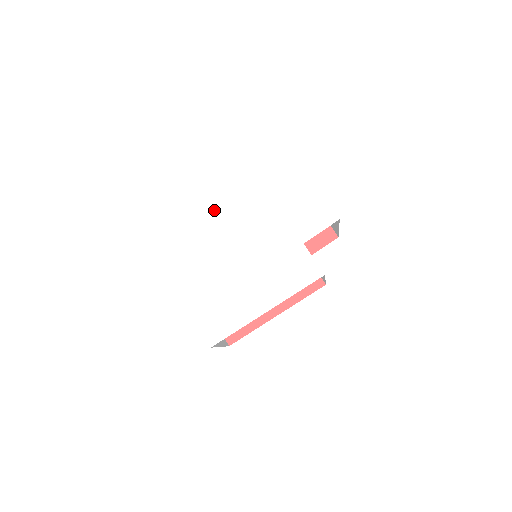
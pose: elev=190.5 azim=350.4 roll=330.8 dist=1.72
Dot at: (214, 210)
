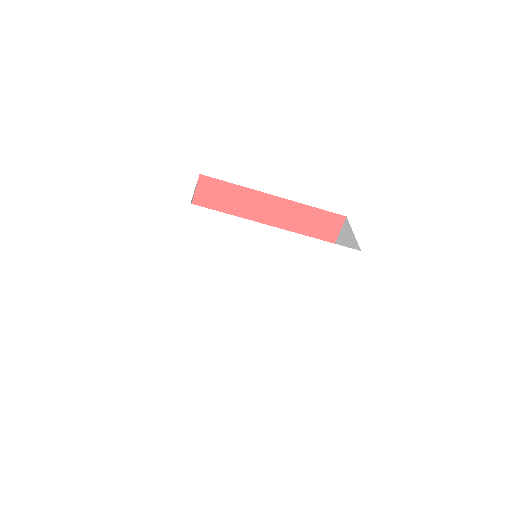
Dot at: (262, 226)
